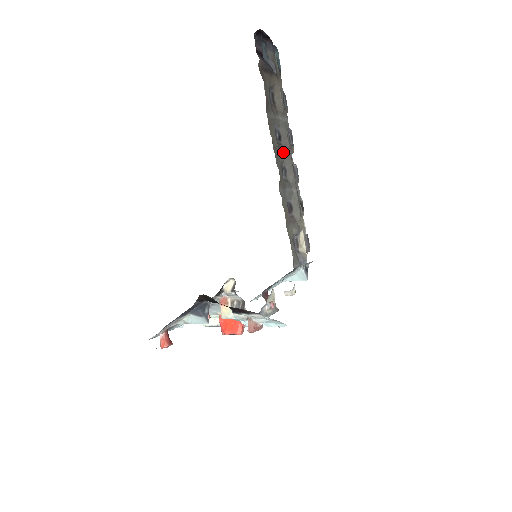
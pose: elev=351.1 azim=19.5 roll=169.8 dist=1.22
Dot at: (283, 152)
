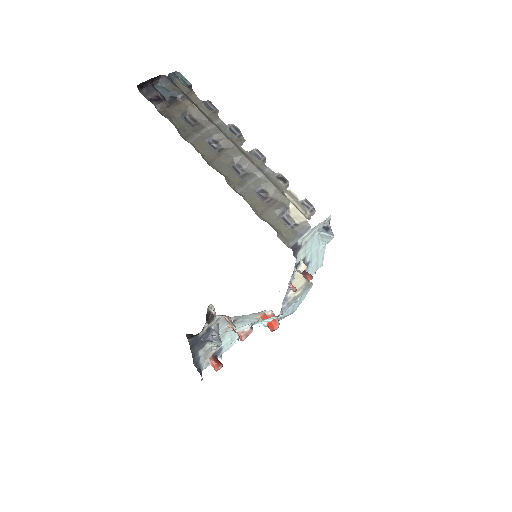
Dot at: (228, 153)
